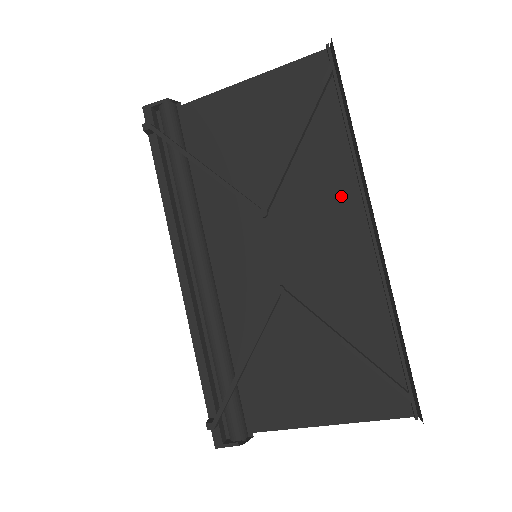
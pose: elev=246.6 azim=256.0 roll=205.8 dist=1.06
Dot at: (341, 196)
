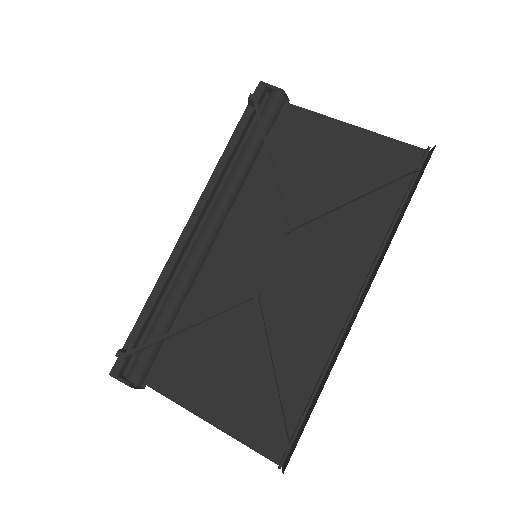
Dot at: (353, 262)
